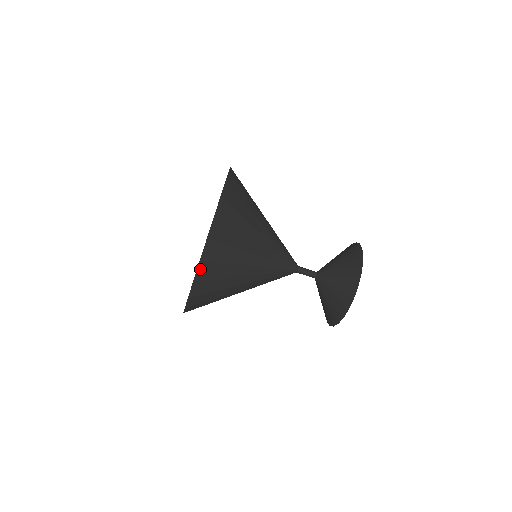
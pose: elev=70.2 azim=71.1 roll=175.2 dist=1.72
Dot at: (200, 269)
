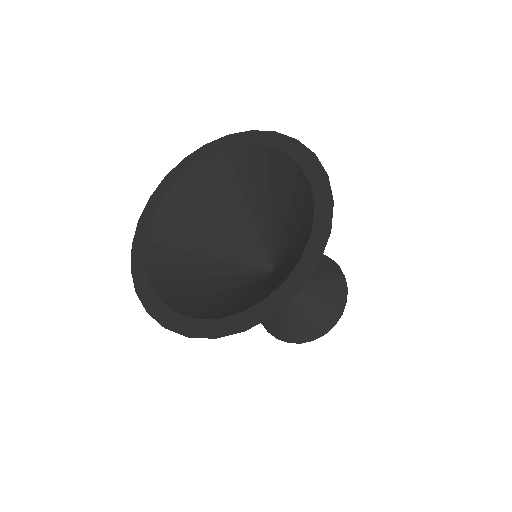
Dot at: (207, 335)
